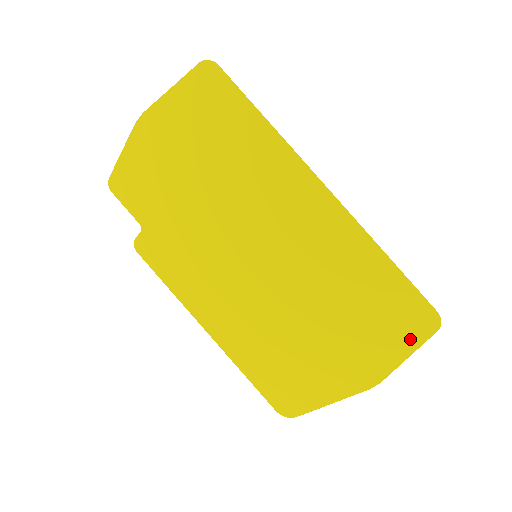
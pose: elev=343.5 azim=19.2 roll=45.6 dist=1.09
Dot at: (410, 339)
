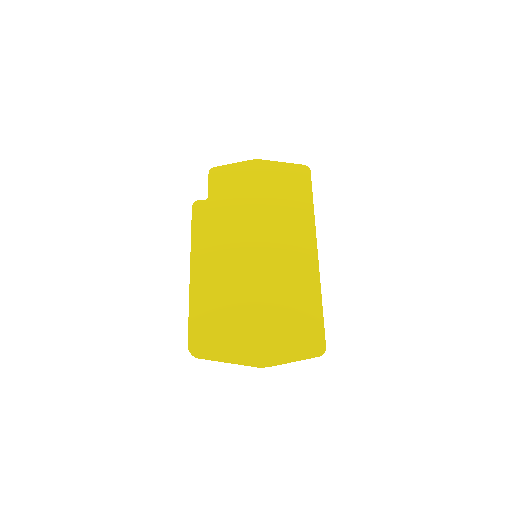
Dot at: (303, 351)
